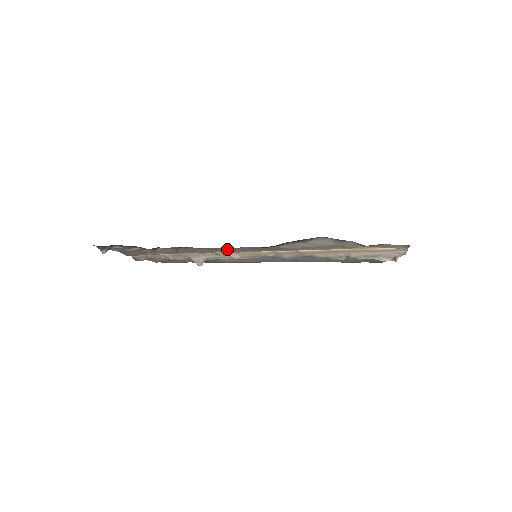
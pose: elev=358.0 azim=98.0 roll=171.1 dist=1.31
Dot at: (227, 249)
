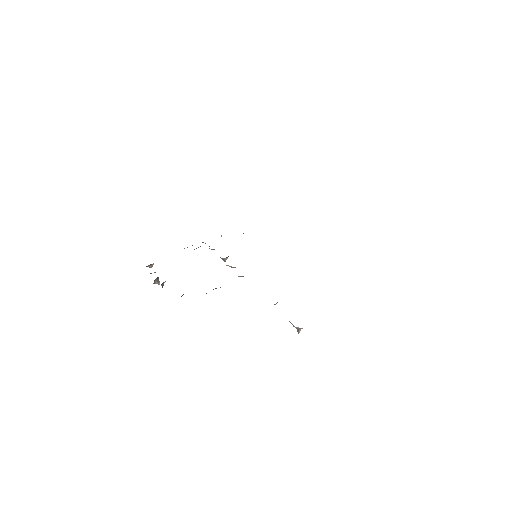
Dot at: occluded
